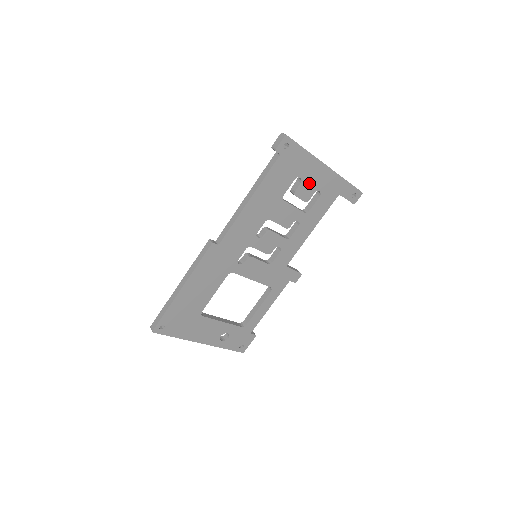
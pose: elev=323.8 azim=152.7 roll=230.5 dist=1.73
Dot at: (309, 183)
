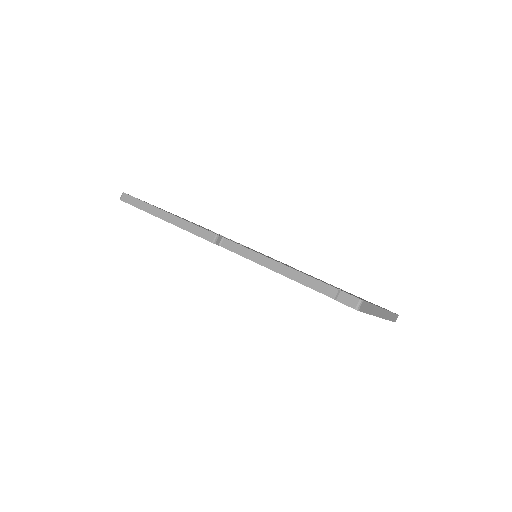
Dot at: occluded
